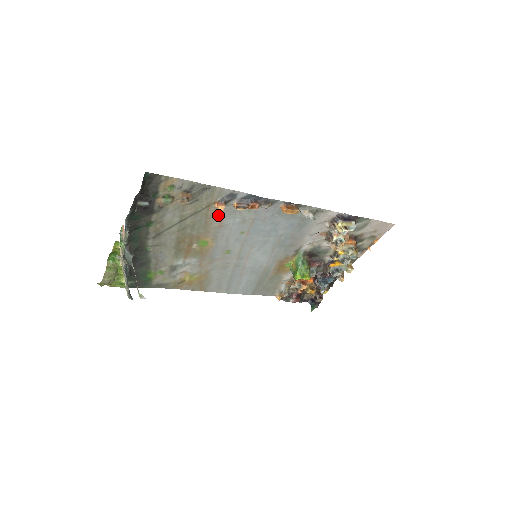
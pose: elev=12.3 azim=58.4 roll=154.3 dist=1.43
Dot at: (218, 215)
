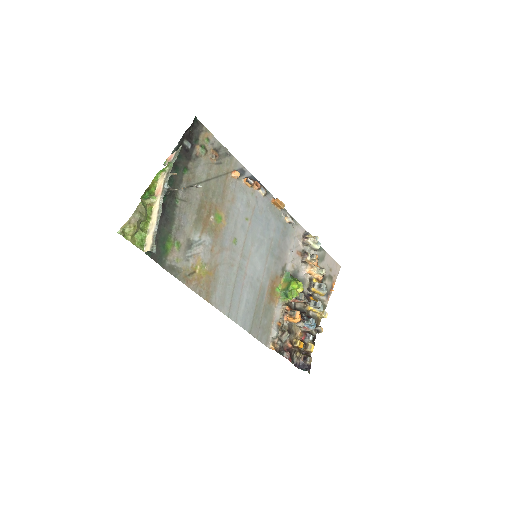
Dot at: (232, 188)
